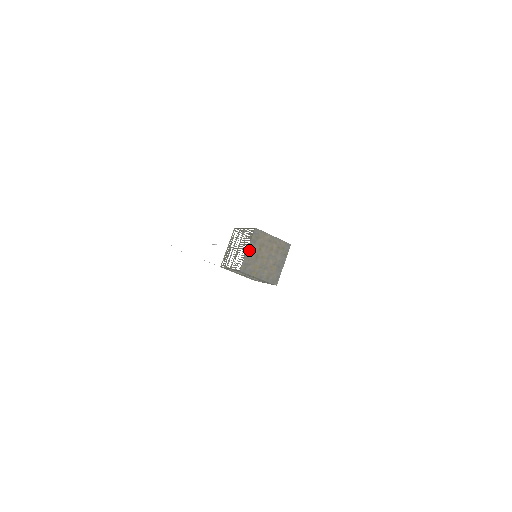
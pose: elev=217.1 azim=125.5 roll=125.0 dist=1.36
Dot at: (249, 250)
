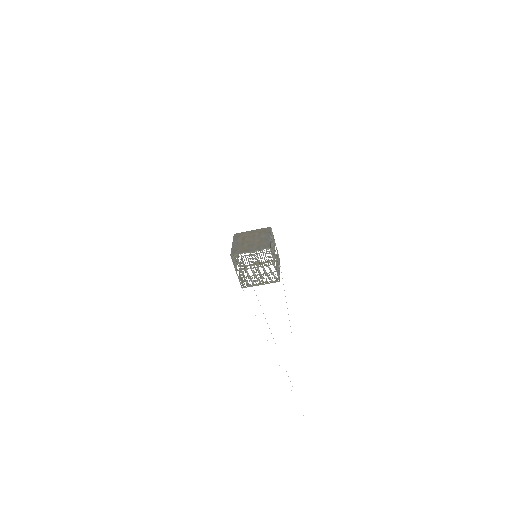
Dot at: (234, 244)
